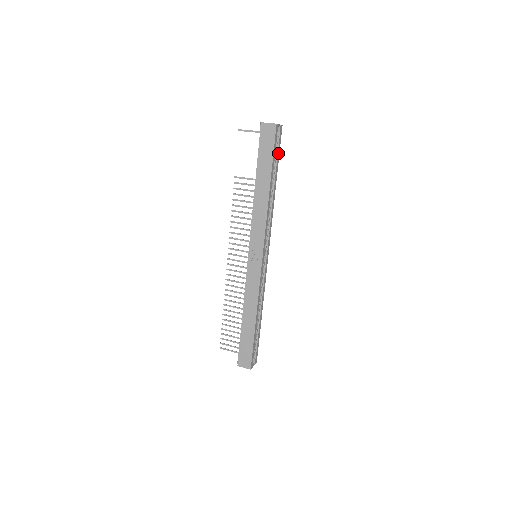
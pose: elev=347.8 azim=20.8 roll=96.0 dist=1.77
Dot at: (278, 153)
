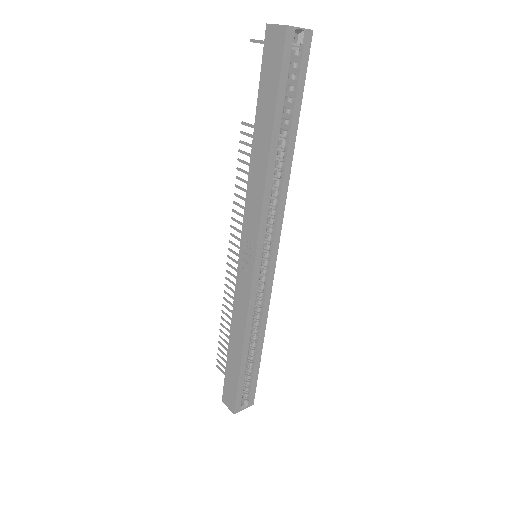
Dot at: (300, 85)
